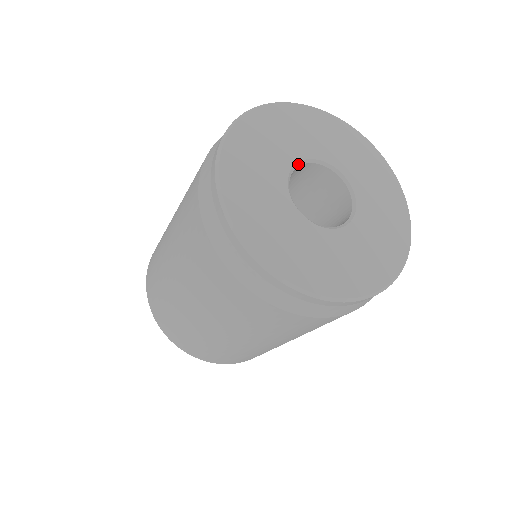
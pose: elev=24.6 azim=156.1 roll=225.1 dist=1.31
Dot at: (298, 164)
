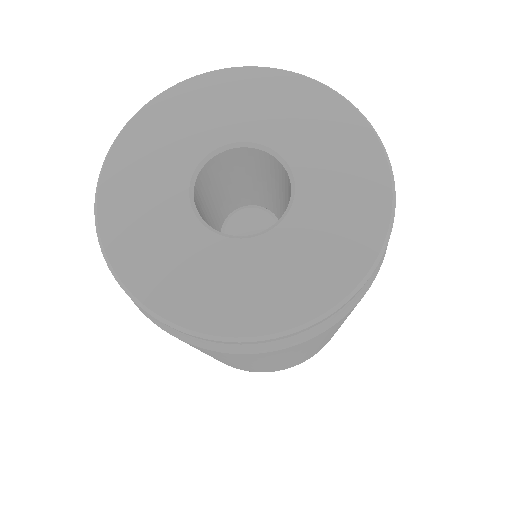
Dot at: (206, 159)
